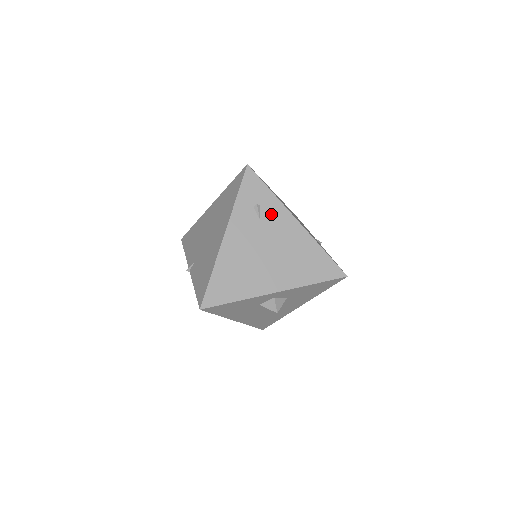
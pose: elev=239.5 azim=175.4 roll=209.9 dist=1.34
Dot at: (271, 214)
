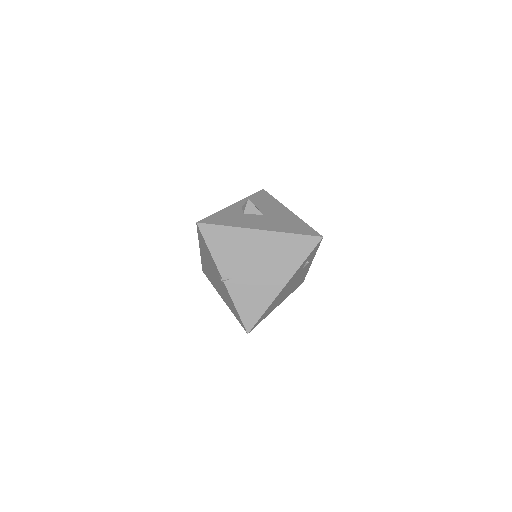
Dot at: (307, 264)
